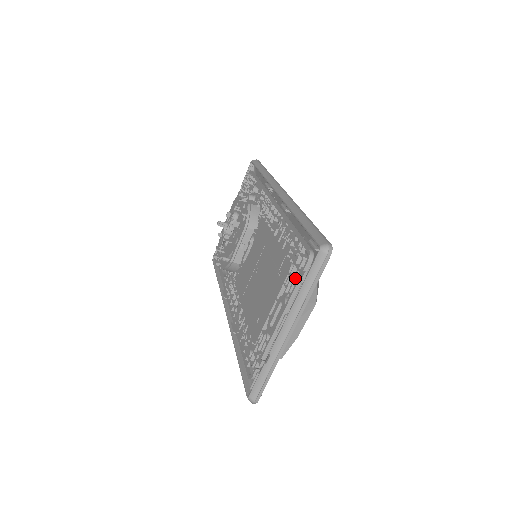
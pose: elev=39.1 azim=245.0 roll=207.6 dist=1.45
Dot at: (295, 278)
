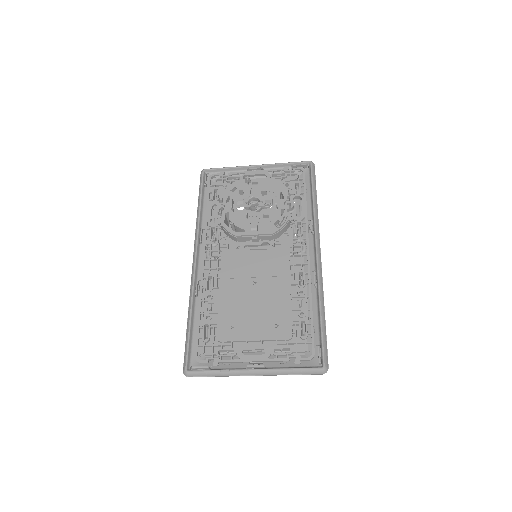
Dot at: (290, 354)
